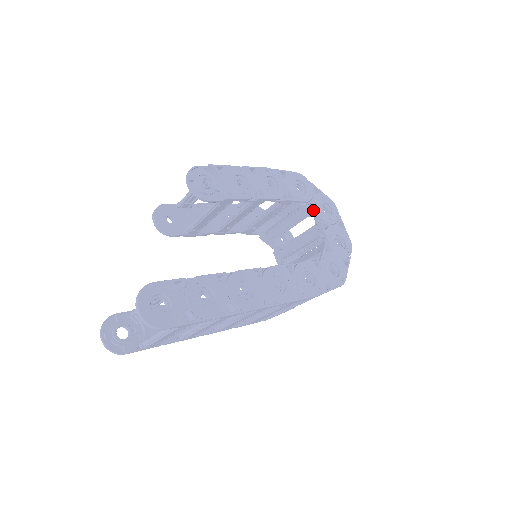
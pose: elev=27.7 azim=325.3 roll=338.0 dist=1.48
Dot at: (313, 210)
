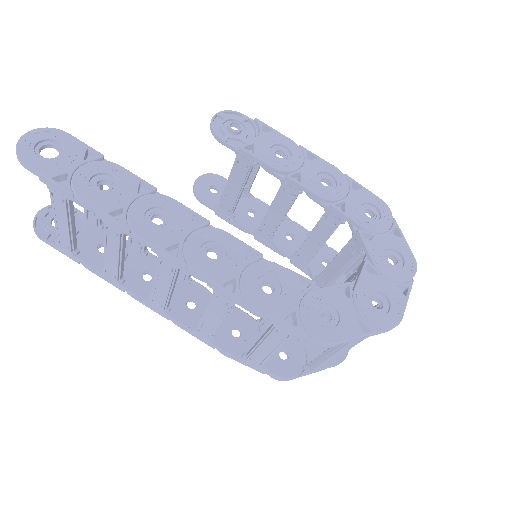
Dot at: (366, 242)
